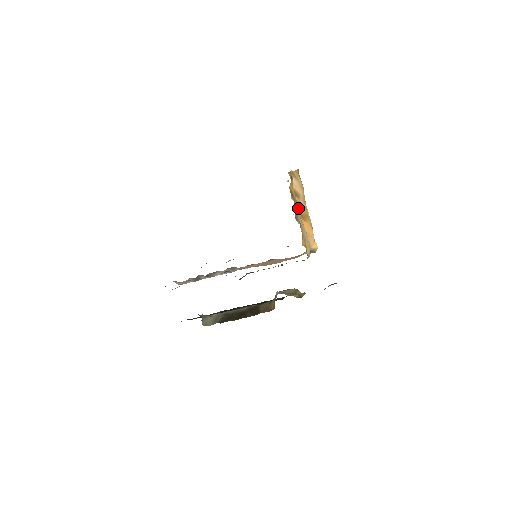
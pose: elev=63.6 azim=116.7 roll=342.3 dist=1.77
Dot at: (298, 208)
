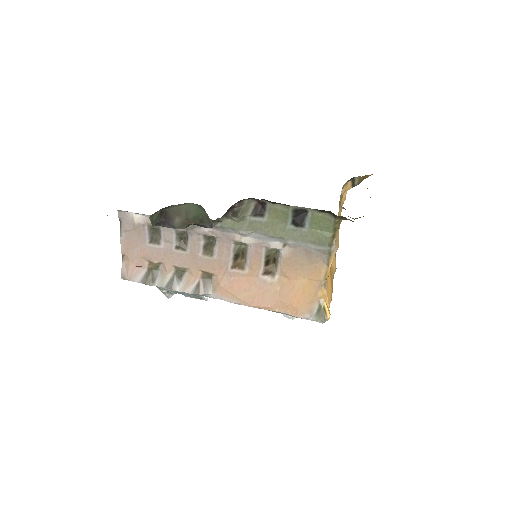
Dot at: occluded
